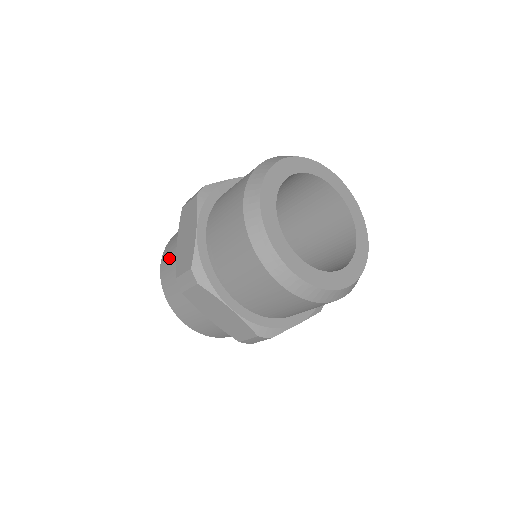
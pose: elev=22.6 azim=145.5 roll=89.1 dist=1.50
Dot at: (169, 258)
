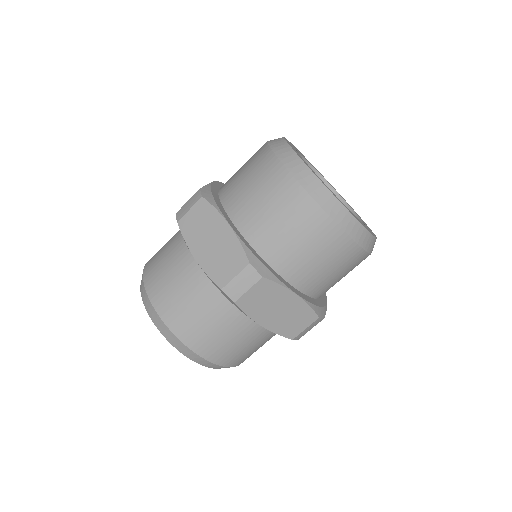
Dot at: occluded
